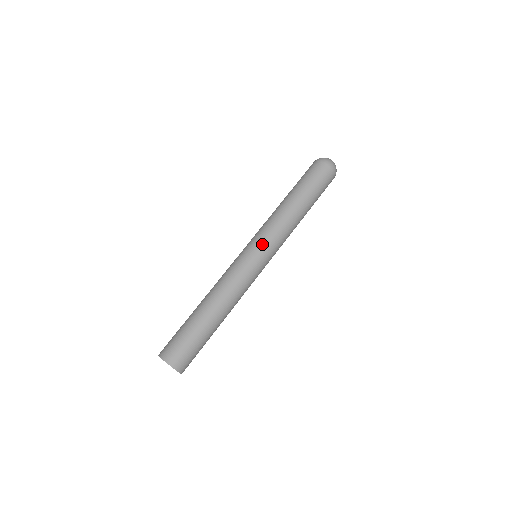
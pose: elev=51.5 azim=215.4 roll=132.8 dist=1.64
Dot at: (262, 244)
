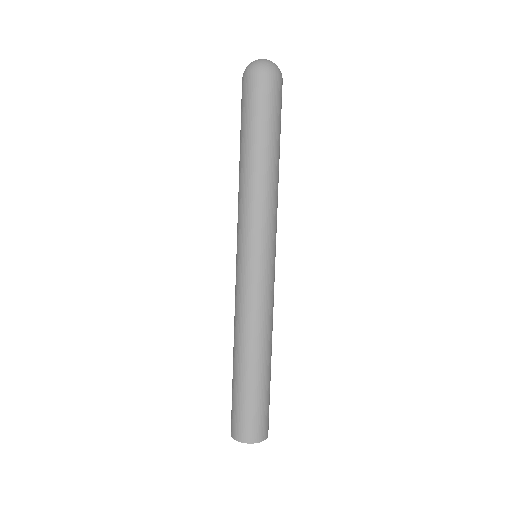
Dot at: (243, 243)
